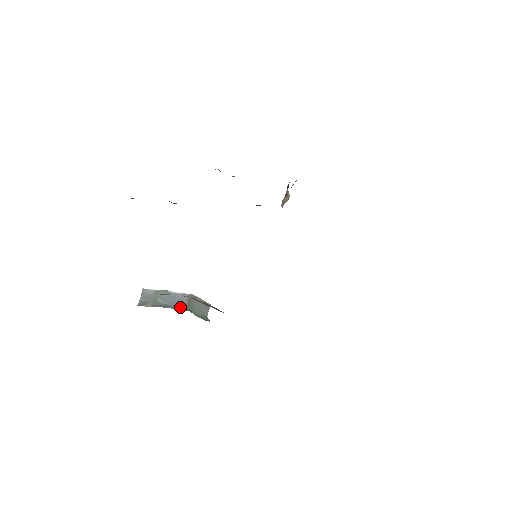
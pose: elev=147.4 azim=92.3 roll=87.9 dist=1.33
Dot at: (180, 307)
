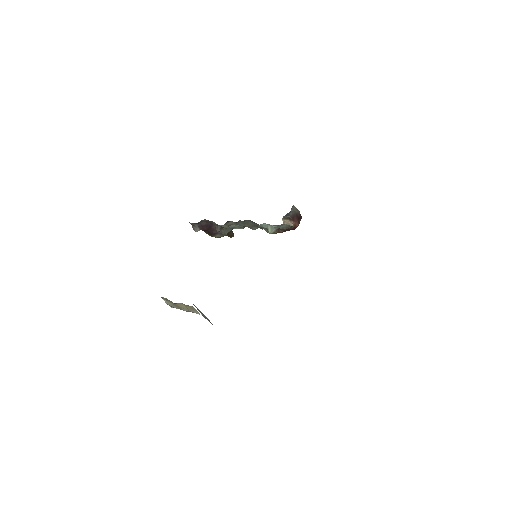
Dot at: occluded
